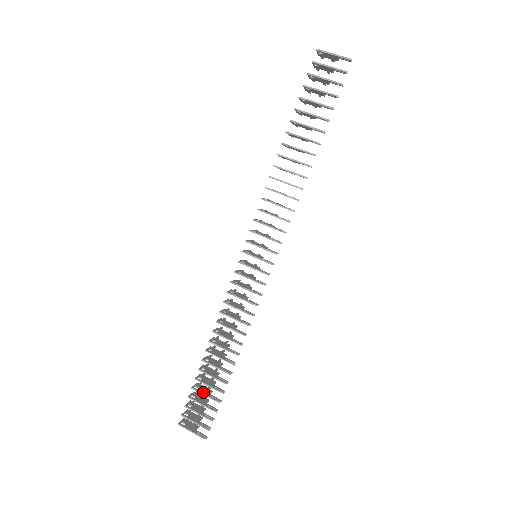
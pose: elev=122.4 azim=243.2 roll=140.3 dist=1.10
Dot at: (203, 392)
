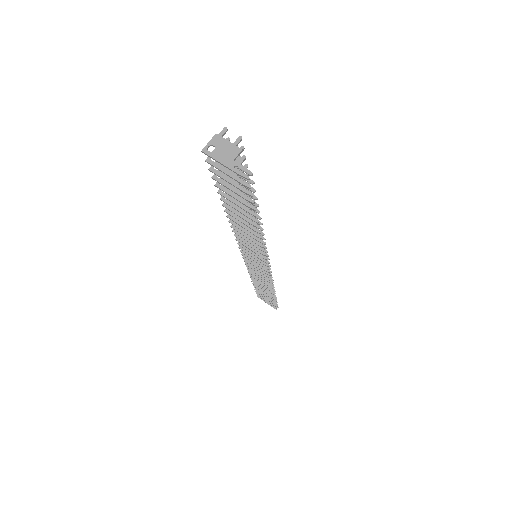
Dot at: occluded
